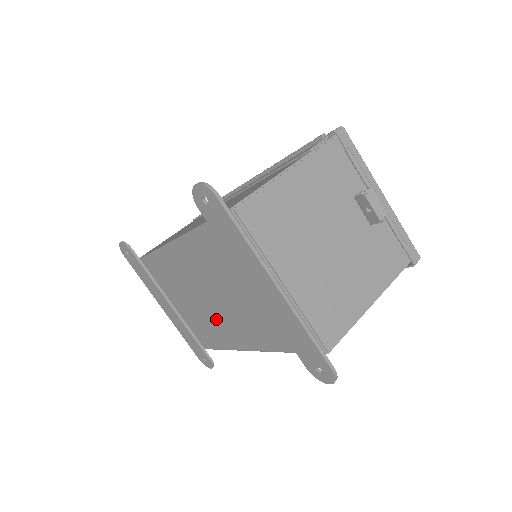
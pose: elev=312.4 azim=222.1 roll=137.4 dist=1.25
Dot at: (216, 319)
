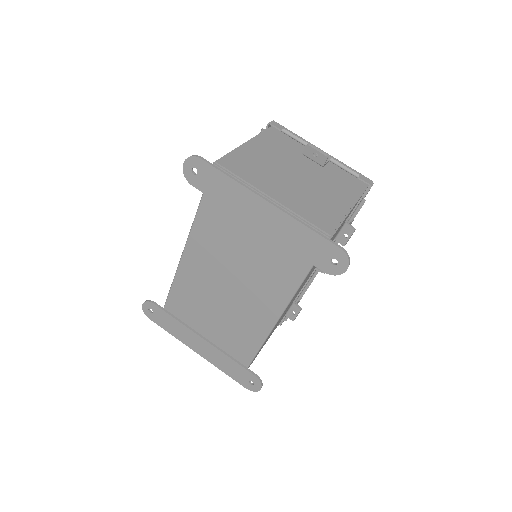
Dot at: (243, 308)
